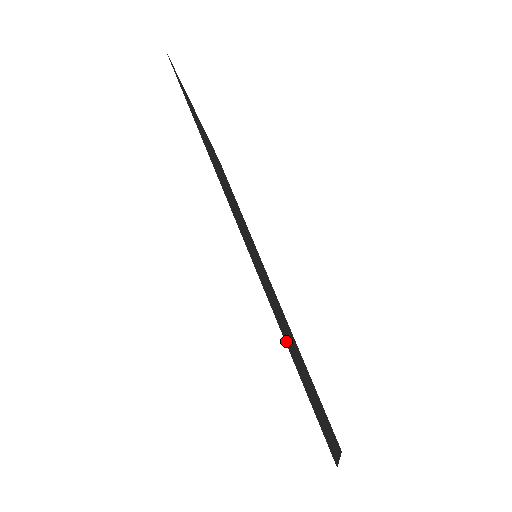
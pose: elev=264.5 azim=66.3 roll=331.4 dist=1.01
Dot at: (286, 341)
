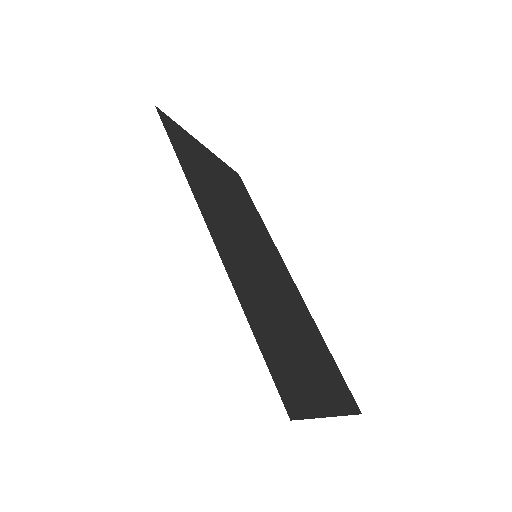
Dot at: (257, 326)
